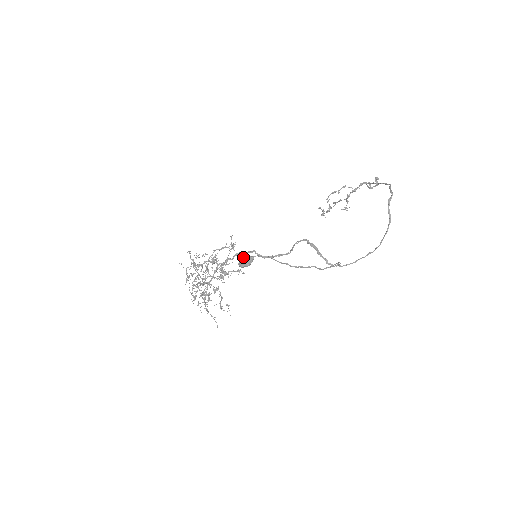
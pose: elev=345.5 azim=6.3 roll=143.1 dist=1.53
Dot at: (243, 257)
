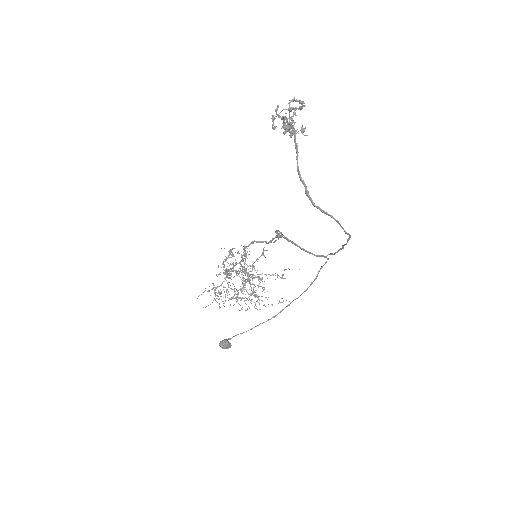
Dot at: occluded
